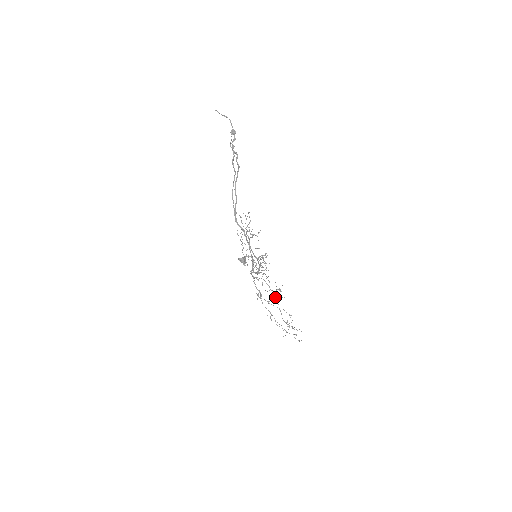
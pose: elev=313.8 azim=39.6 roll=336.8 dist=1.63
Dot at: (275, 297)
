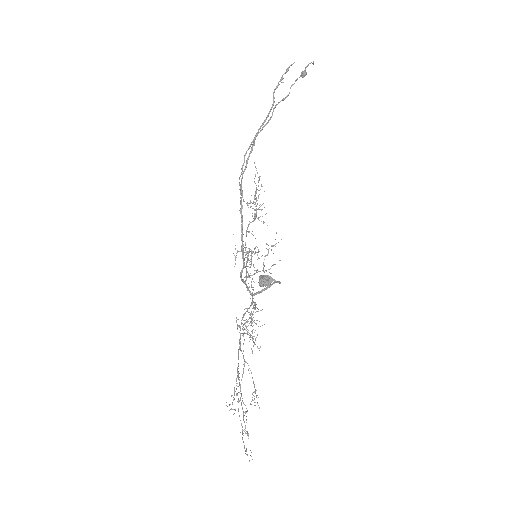
Dot at: occluded
